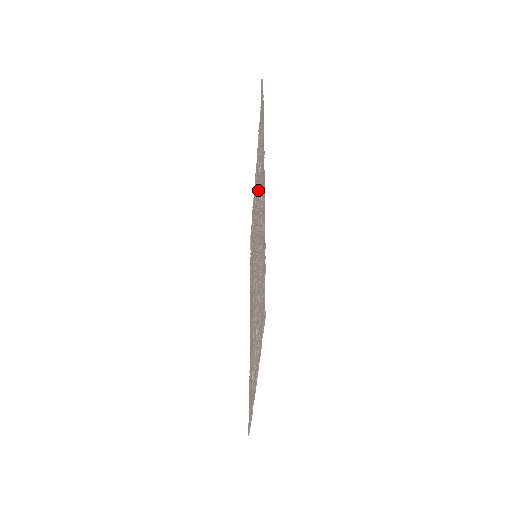
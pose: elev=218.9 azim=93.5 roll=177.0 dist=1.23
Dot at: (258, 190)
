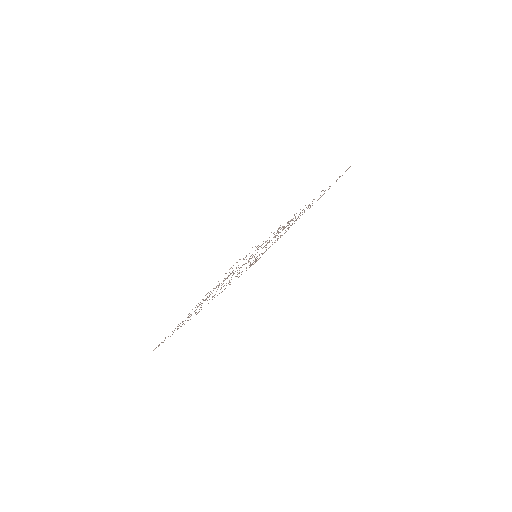
Dot at: occluded
